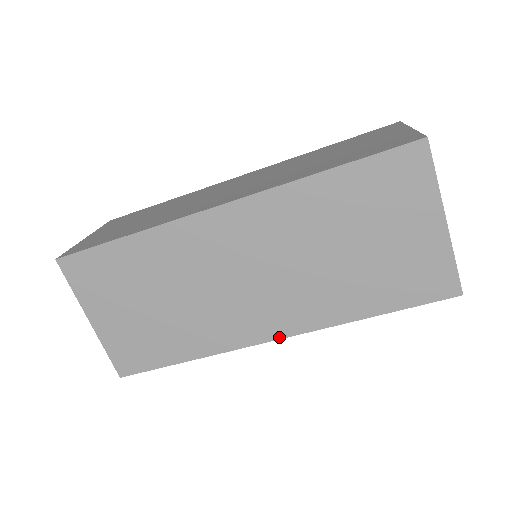
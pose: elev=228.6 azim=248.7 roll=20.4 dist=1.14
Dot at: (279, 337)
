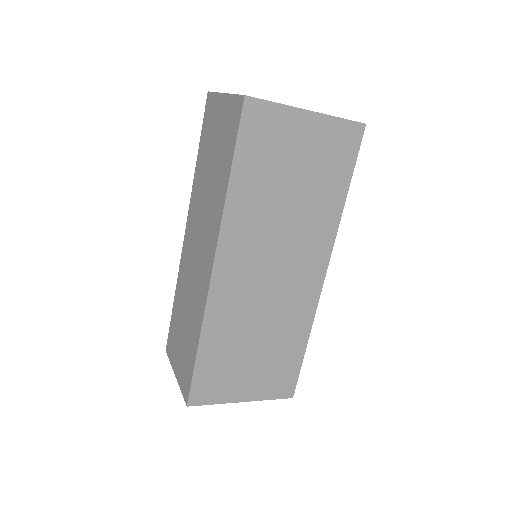
Dot at: (325, 270)
